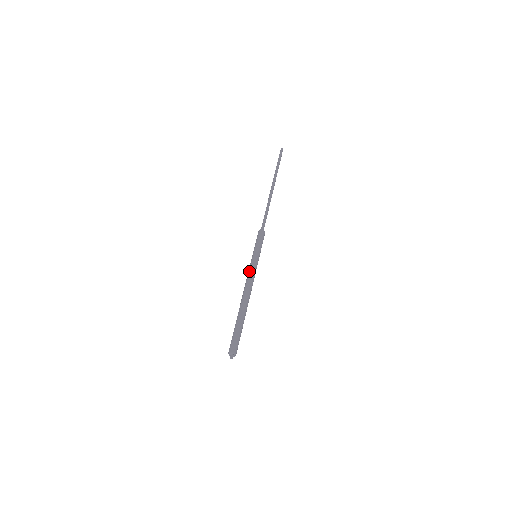
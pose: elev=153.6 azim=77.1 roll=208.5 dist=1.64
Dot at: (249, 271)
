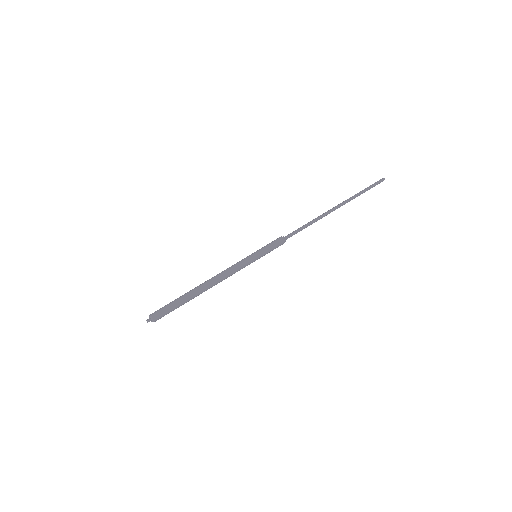
Dot at: (235, 264)
